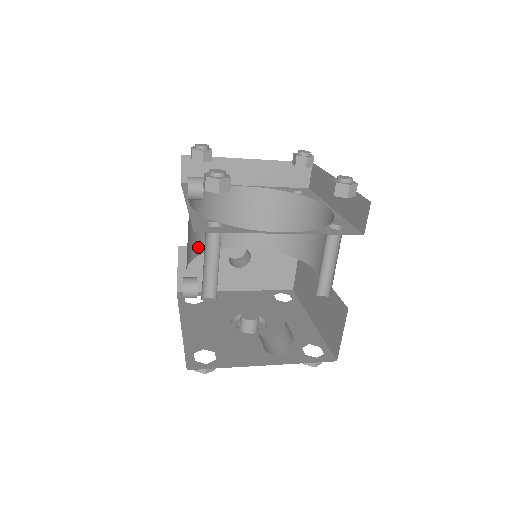
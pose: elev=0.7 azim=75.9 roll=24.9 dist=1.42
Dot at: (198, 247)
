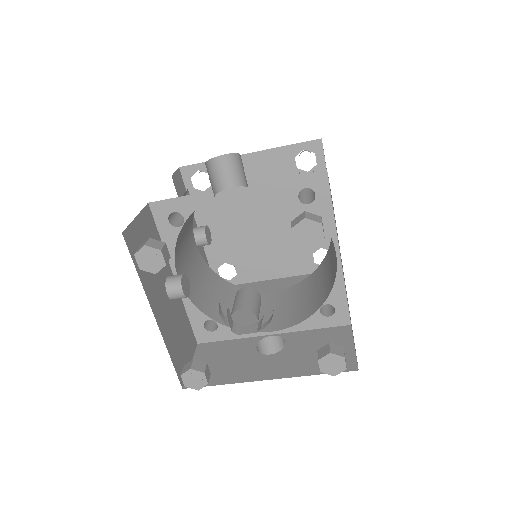
Dot at: (211, 311)
